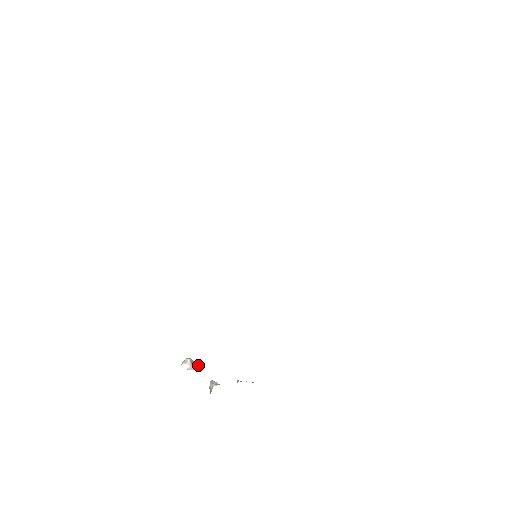
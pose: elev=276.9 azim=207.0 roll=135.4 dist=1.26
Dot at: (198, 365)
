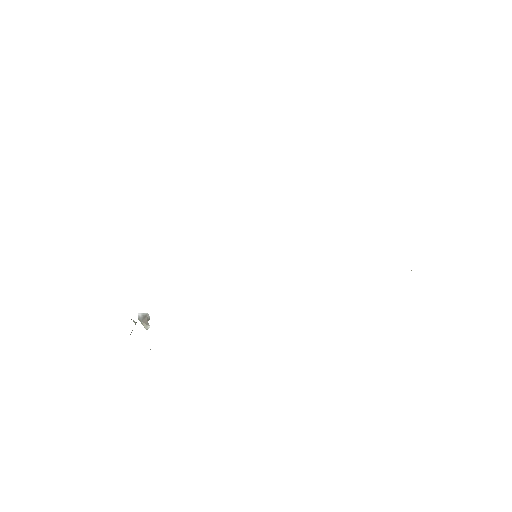
Dot at: (147, 322)
